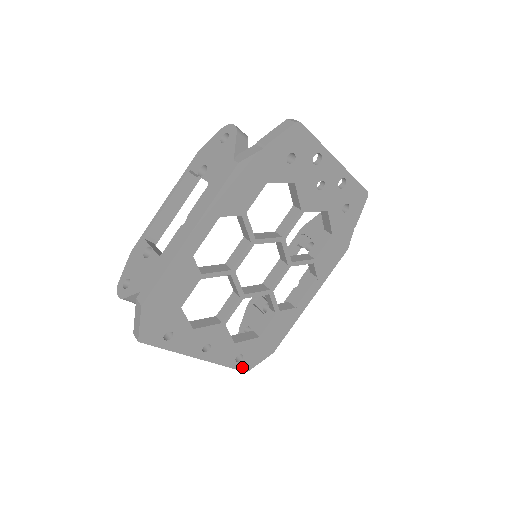
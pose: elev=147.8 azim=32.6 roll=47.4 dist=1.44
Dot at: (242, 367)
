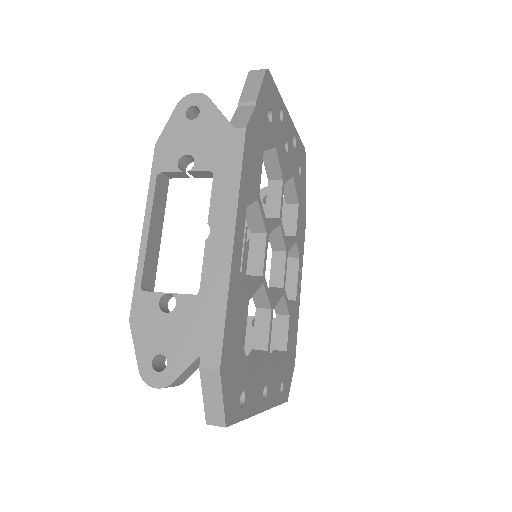
Dot at: (284, 397)
